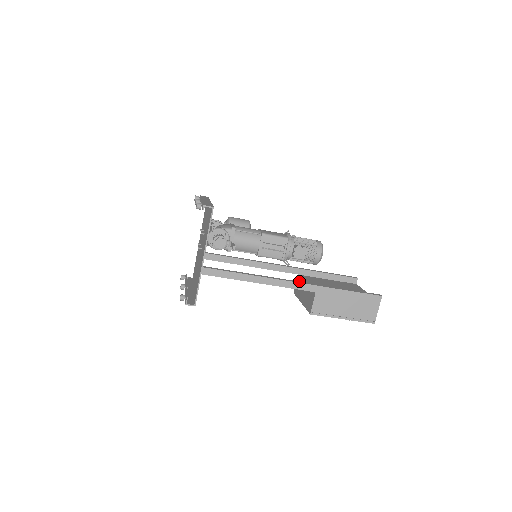
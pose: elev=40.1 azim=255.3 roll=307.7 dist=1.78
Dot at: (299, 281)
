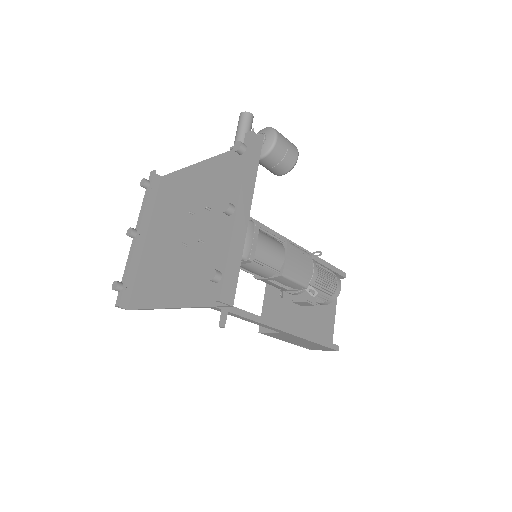
Dot at: occluded
